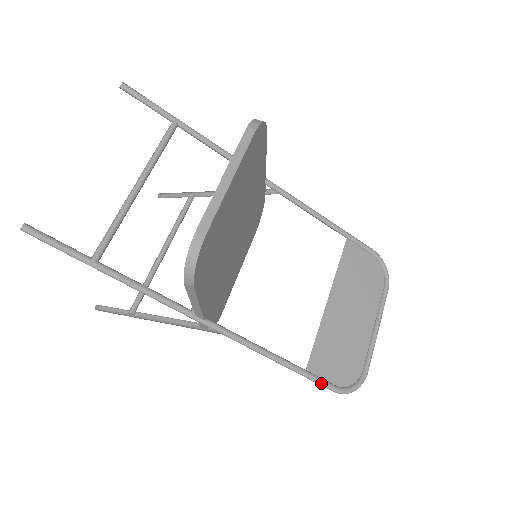
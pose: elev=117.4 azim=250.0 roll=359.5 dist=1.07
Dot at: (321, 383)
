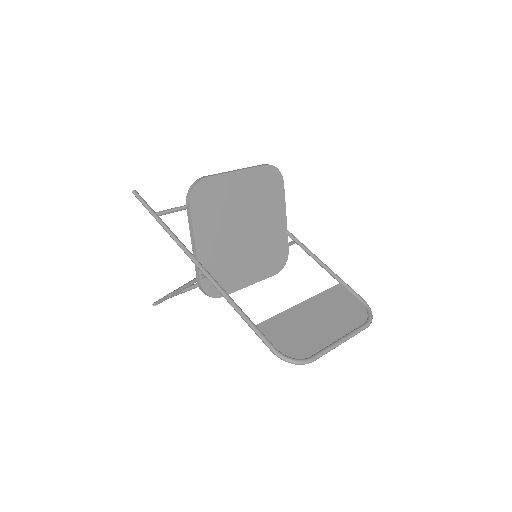
Dot at: (263, 338)
